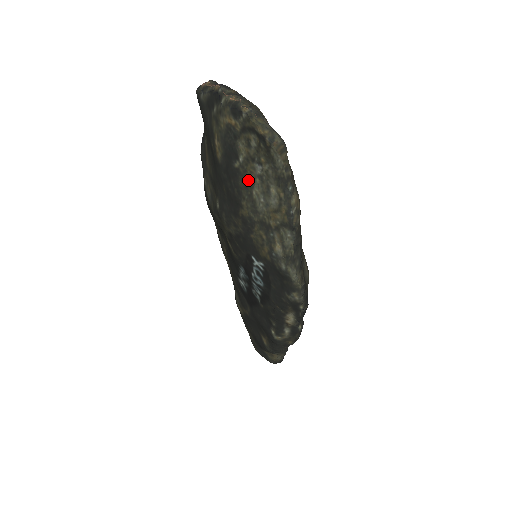
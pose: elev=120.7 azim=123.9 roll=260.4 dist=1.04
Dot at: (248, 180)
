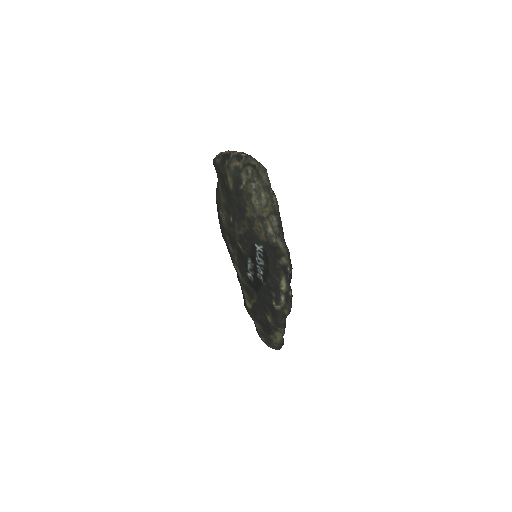
Dot at: (249, 194)
